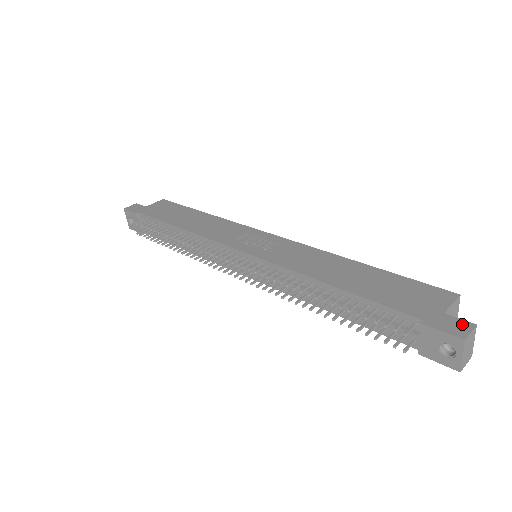
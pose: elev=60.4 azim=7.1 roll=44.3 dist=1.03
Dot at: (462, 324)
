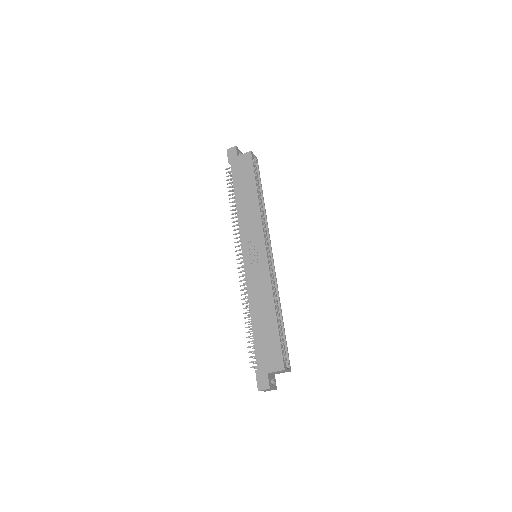
Dot at: (266, 384)
